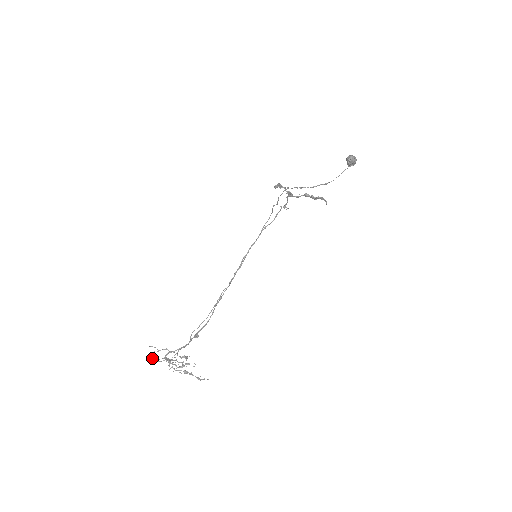
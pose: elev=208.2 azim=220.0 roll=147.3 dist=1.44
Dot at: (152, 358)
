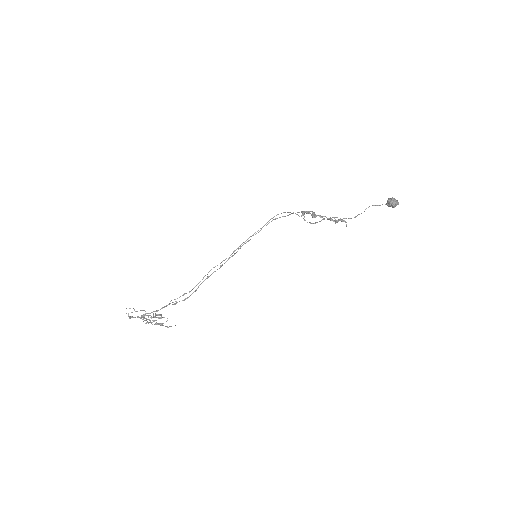
Dot at: (129, 316)
